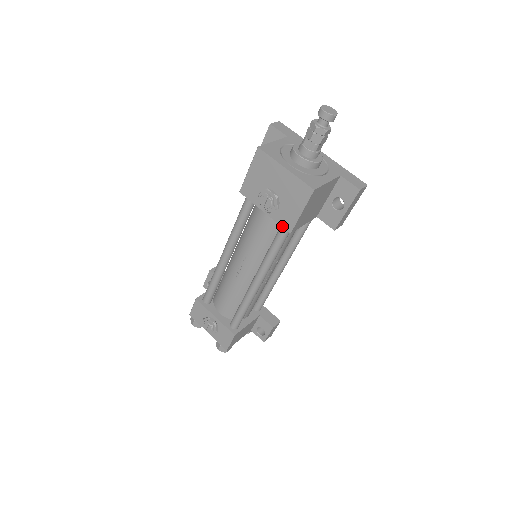
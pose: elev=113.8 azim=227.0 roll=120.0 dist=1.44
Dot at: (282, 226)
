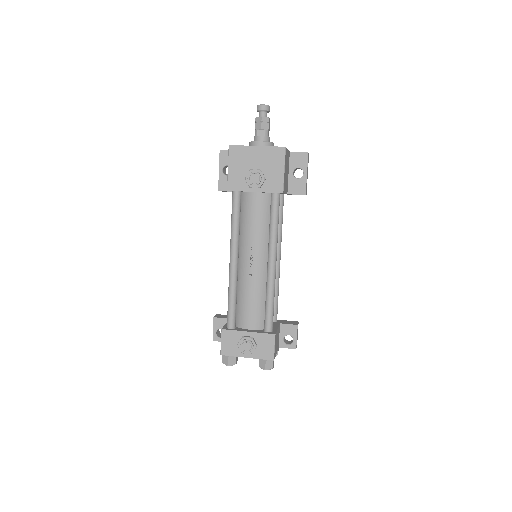
Dot at: (274, 192)
